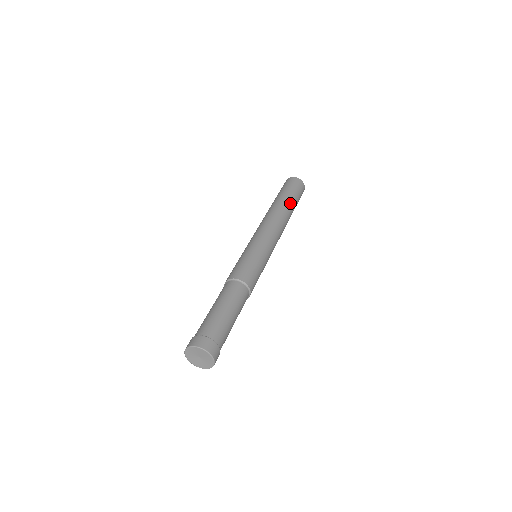
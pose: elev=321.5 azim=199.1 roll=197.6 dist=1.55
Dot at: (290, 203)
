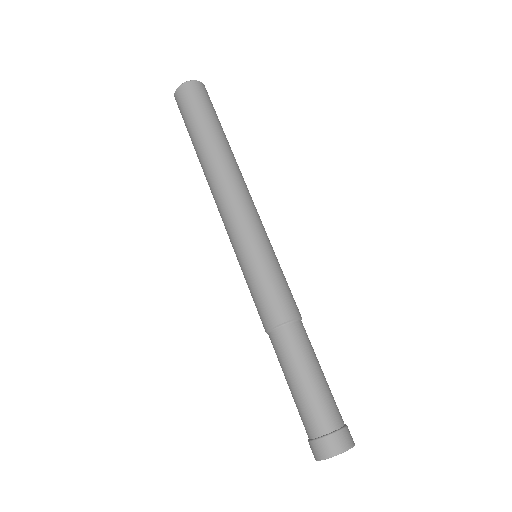
Dot at: (225, 138)
